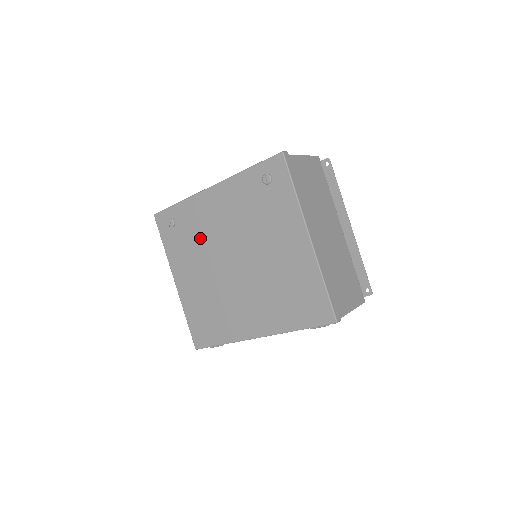
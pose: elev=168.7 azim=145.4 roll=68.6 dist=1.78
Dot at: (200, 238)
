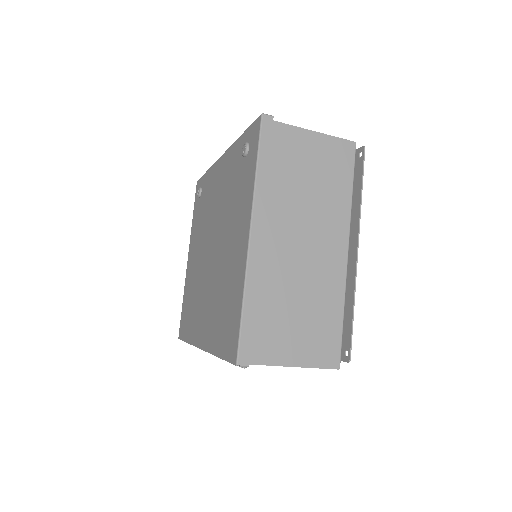
Dot at: (206, 214)
